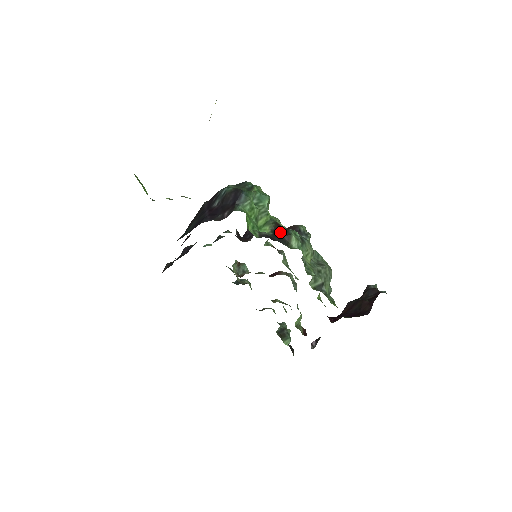
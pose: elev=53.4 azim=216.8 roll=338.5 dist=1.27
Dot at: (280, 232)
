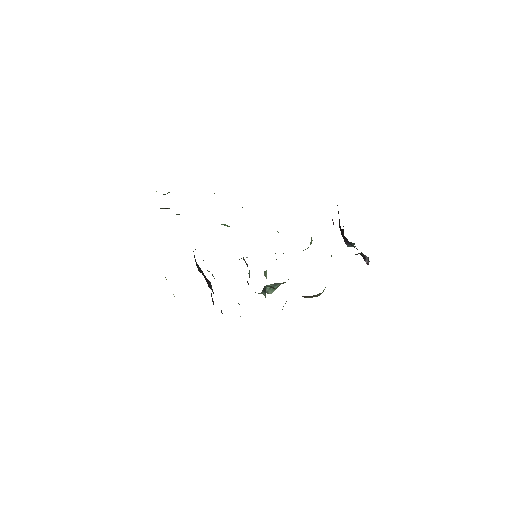
Dot at: occluded
